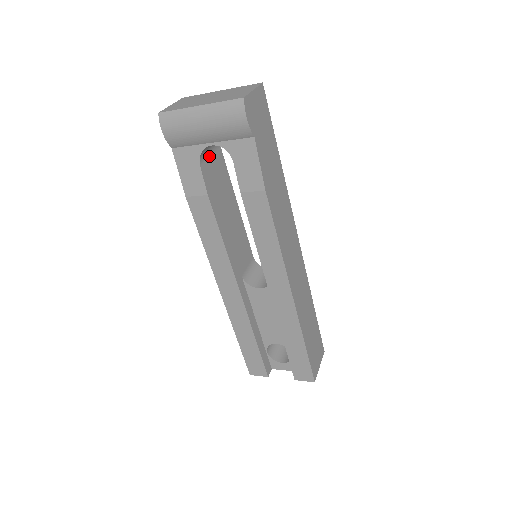
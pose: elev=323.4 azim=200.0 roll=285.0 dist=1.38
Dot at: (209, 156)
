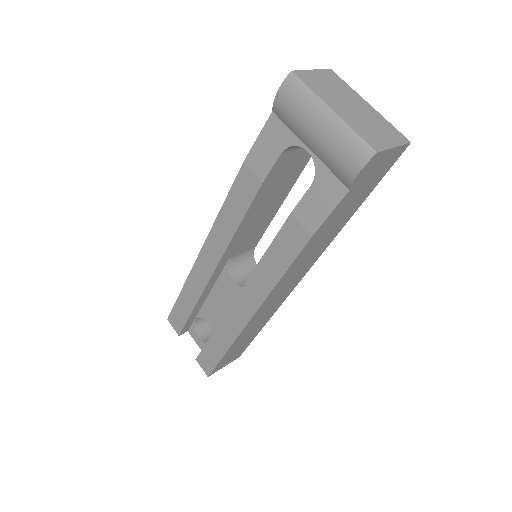
Dot at: (299, 149)
